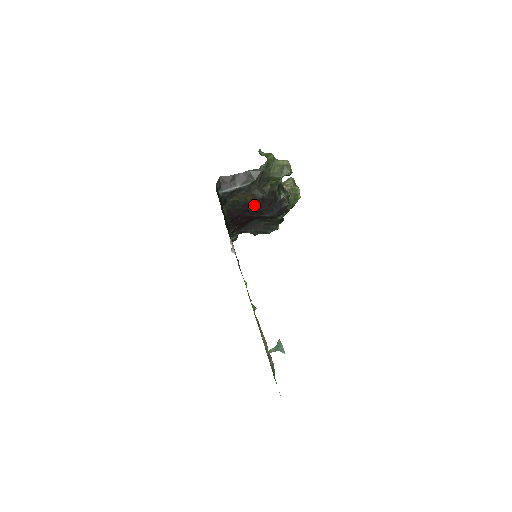
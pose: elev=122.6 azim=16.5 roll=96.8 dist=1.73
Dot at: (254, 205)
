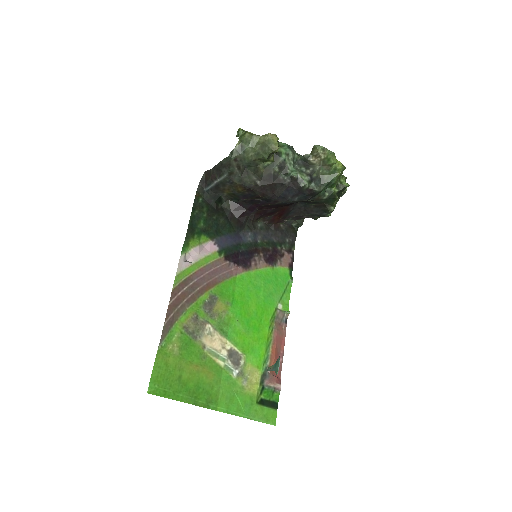
Dot at: (254, 195)
